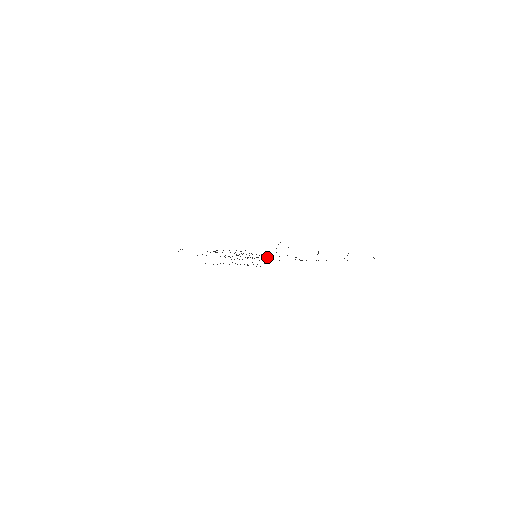
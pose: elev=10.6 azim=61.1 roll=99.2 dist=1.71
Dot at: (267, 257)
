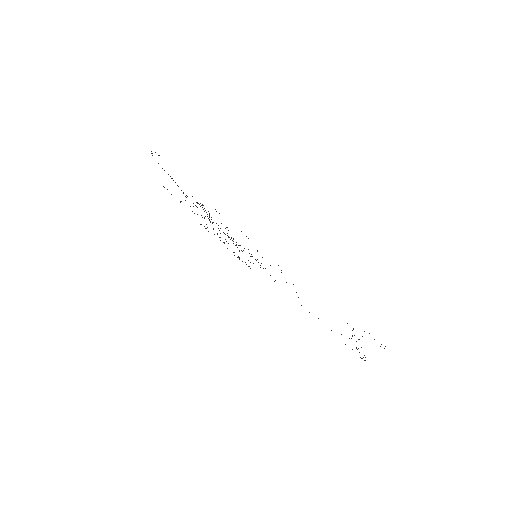
Dot at: (257, 259)
